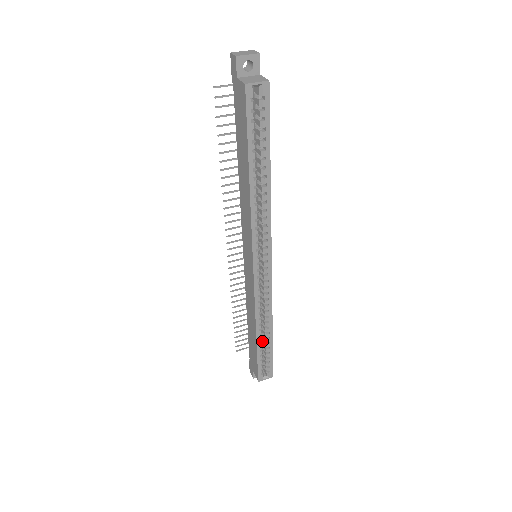
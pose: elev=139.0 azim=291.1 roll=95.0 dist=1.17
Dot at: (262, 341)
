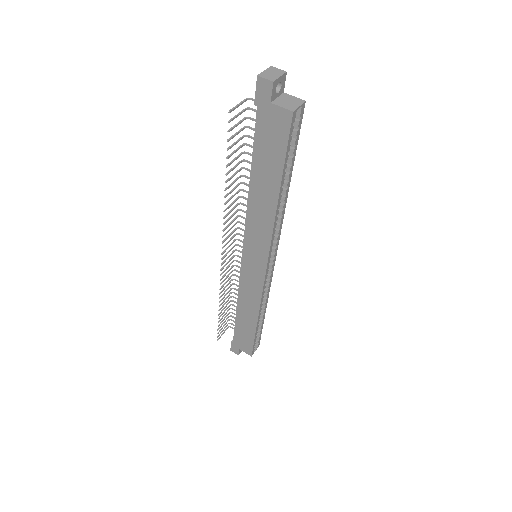
Dot at: occluded
